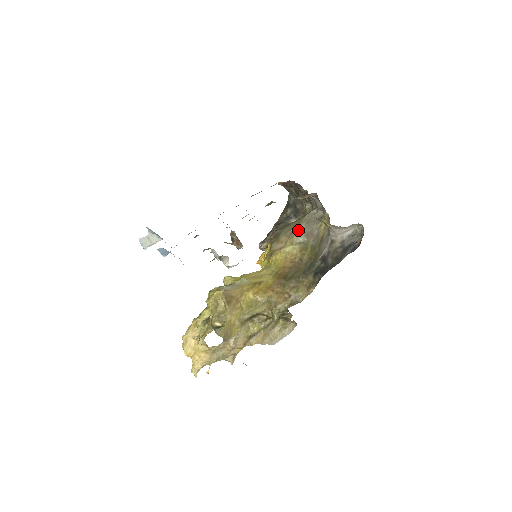
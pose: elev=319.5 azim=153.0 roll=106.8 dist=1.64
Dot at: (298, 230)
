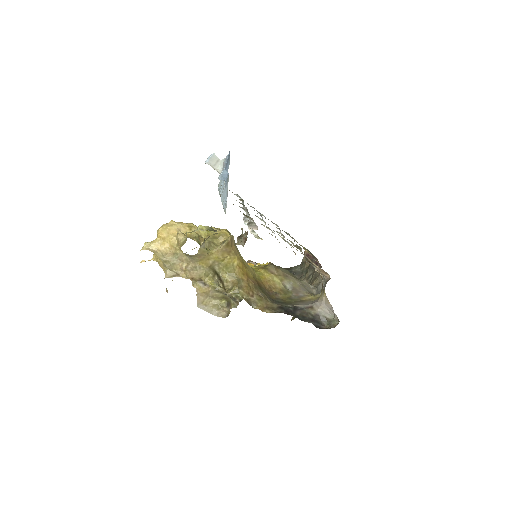
Dot at: (293, 280)
